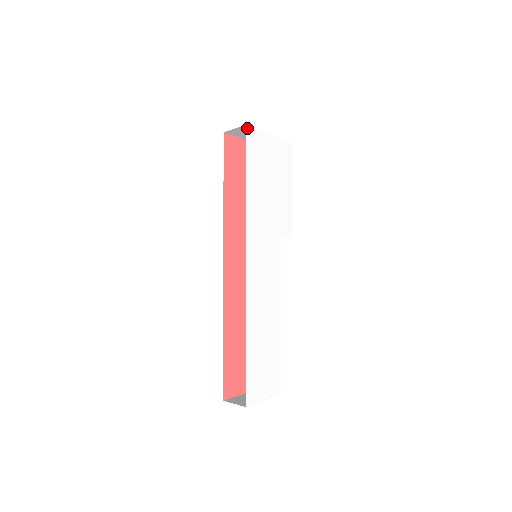
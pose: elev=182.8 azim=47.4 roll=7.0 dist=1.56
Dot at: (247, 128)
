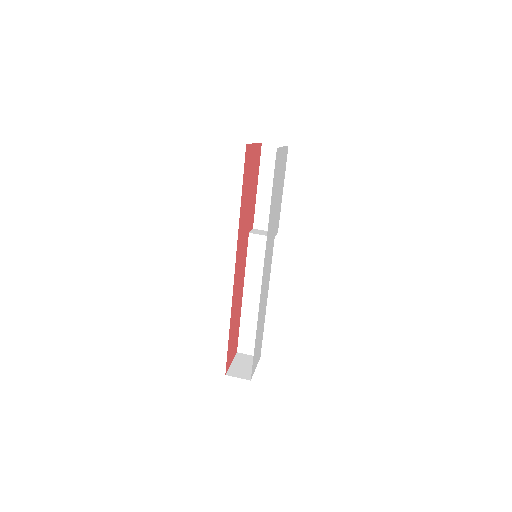
Dot at: (277, 150)
